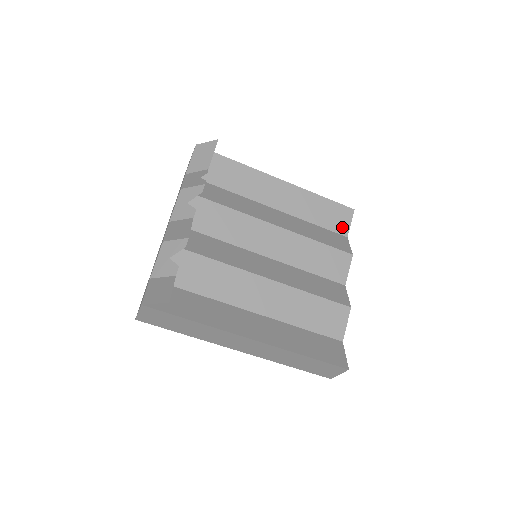
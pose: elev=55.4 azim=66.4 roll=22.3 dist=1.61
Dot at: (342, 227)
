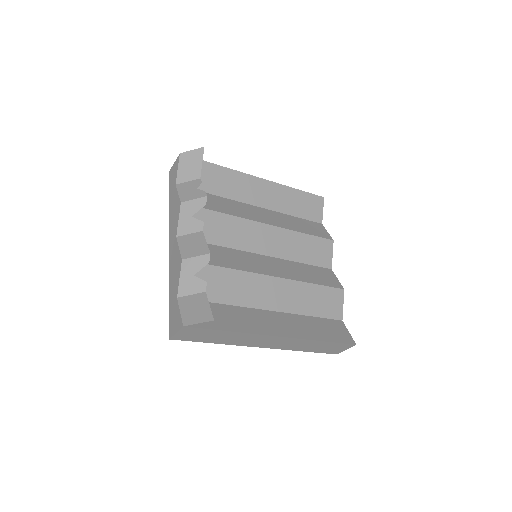
Dot at: (317, 215)
